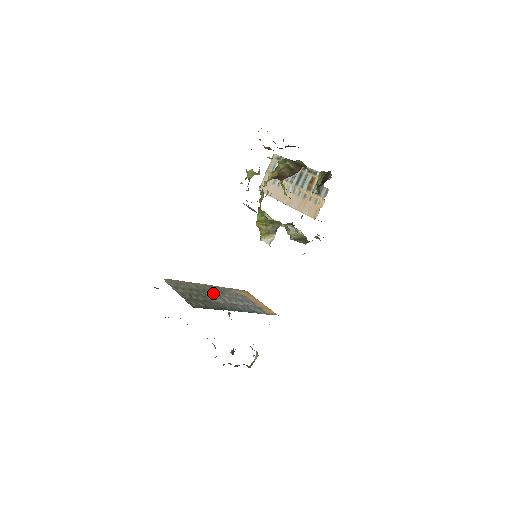
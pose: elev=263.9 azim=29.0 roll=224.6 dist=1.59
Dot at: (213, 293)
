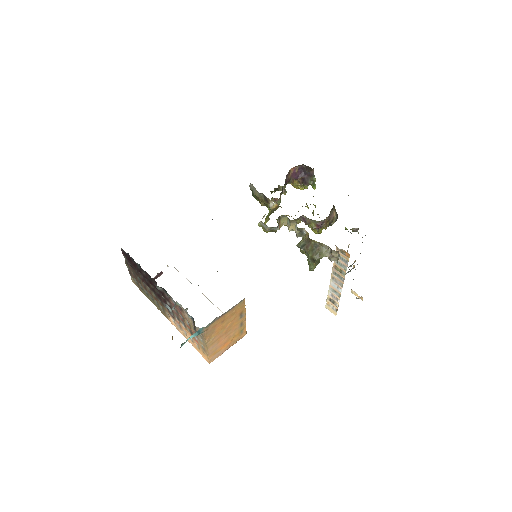
Dot at: occluded
